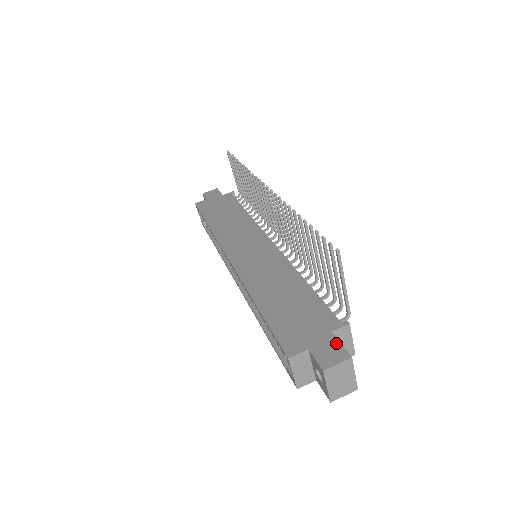
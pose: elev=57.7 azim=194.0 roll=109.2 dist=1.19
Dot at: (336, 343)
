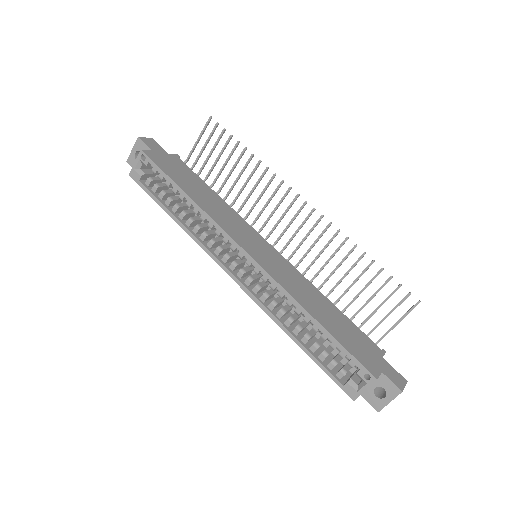
Dot at: (392, 368)
